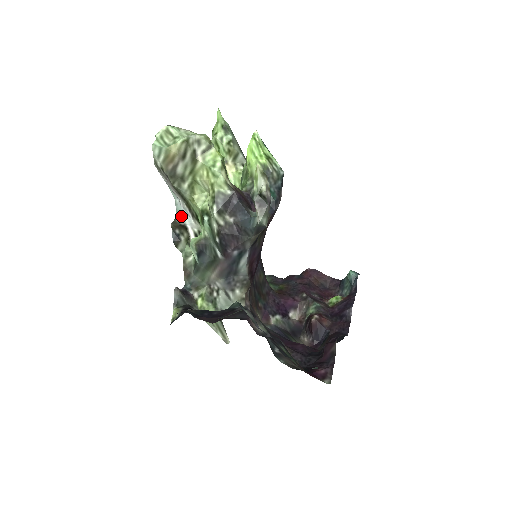
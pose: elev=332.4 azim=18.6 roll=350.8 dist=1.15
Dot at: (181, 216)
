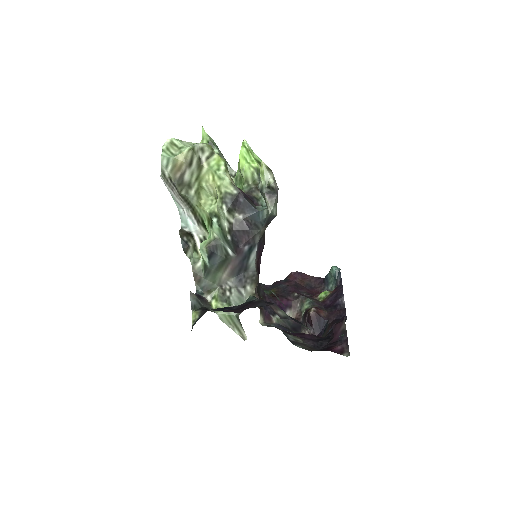
Dot at: (186, 225)
